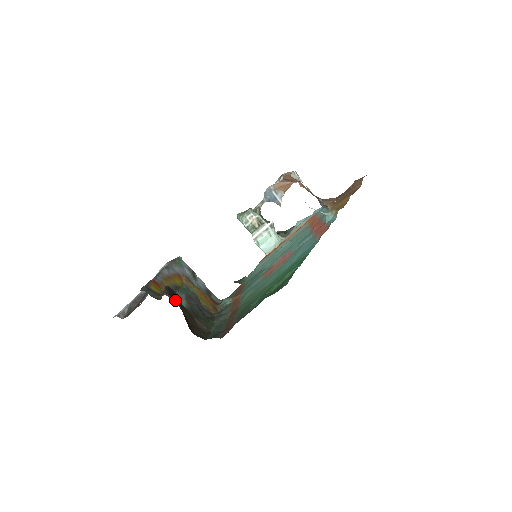
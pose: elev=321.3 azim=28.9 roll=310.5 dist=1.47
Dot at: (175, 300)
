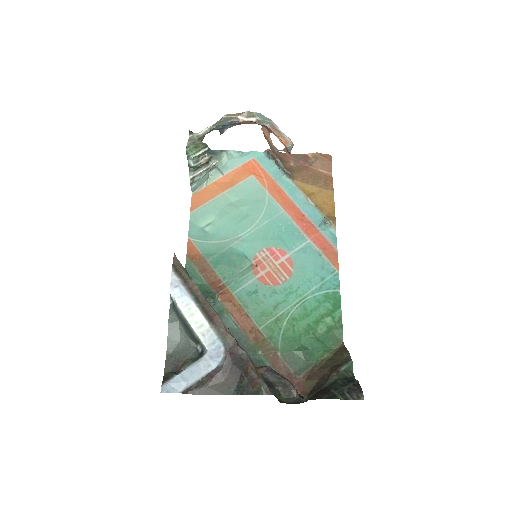
Dot at: occluded
